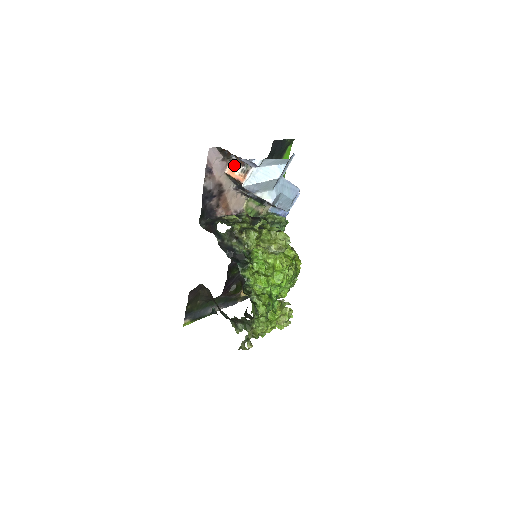
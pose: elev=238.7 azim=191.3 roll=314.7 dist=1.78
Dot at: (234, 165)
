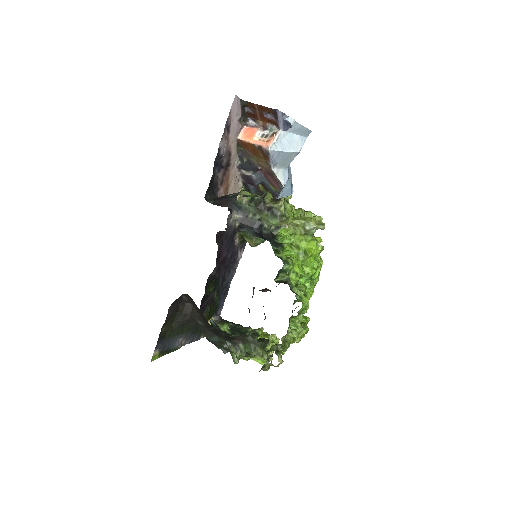
Dot at: (250, 130)
